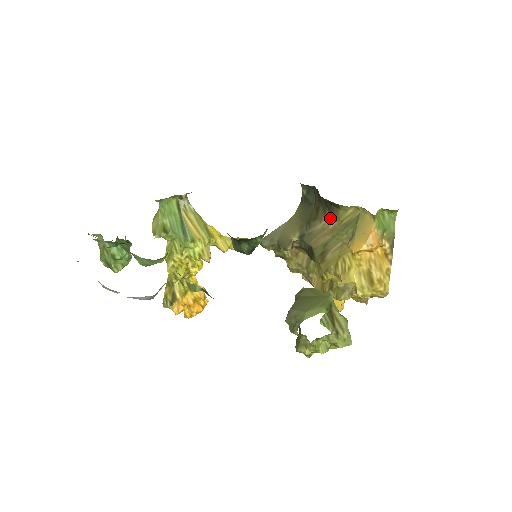
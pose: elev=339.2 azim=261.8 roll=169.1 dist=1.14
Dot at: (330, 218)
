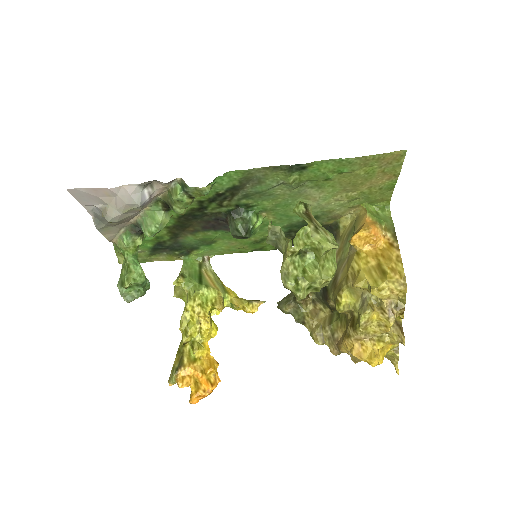
Dot at: occluded
